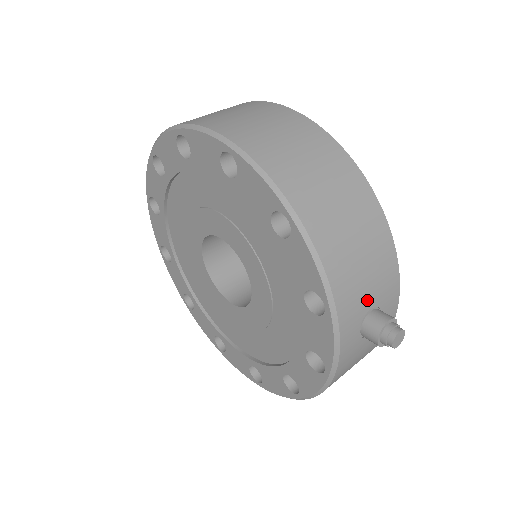
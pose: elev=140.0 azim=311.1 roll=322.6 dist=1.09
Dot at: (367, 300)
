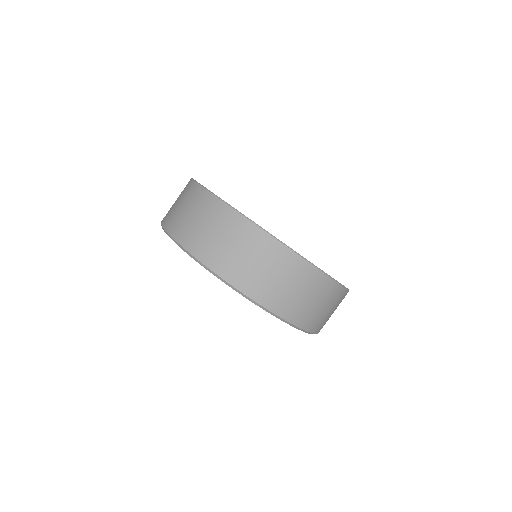
Dot at: occluded
